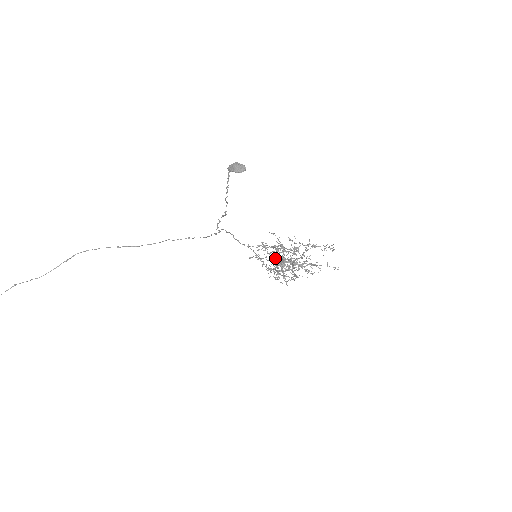
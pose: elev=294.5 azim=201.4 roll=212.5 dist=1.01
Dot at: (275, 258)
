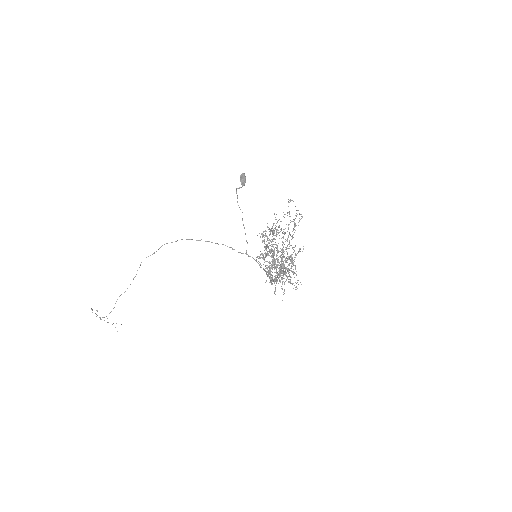
Dot at: occluded
